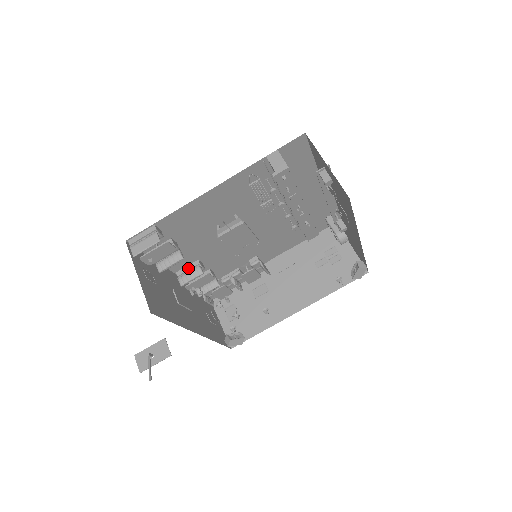
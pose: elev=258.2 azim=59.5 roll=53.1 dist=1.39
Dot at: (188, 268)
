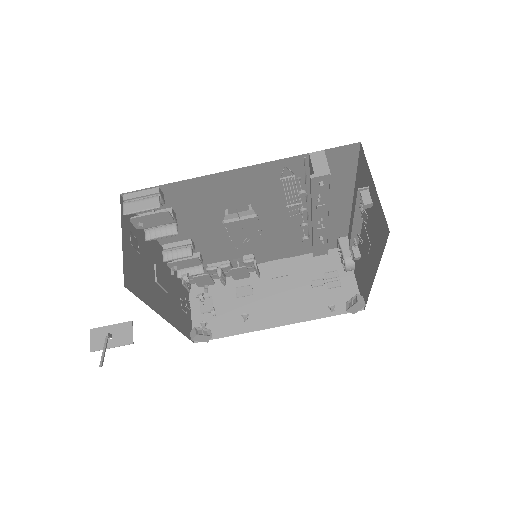
Dot at: (177, 244)
